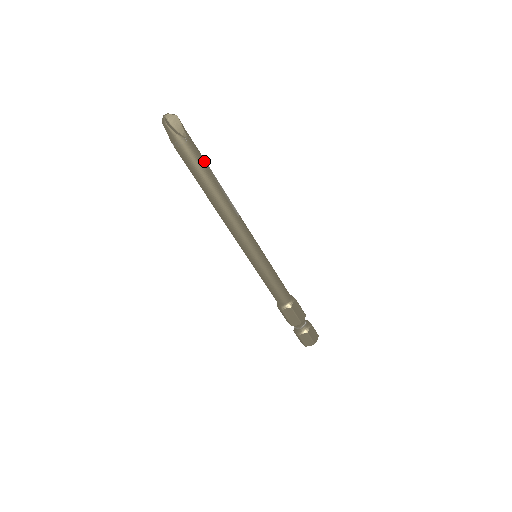
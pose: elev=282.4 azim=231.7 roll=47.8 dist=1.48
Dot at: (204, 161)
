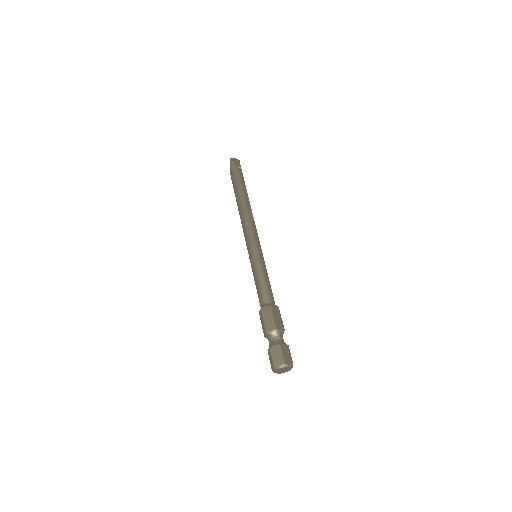
Dot at: (244, 182)
